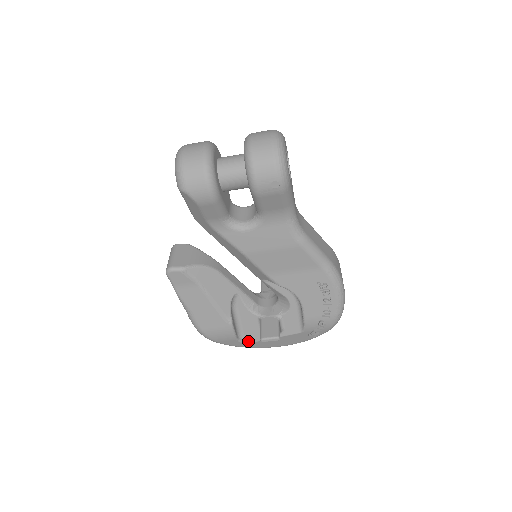
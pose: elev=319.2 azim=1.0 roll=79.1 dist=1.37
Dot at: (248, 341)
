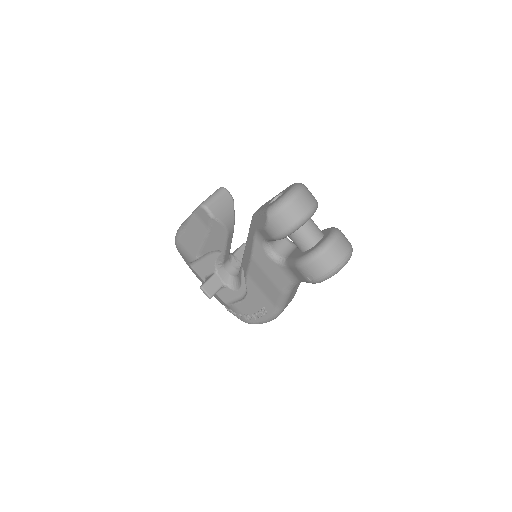
Dot at: (194, 268)
